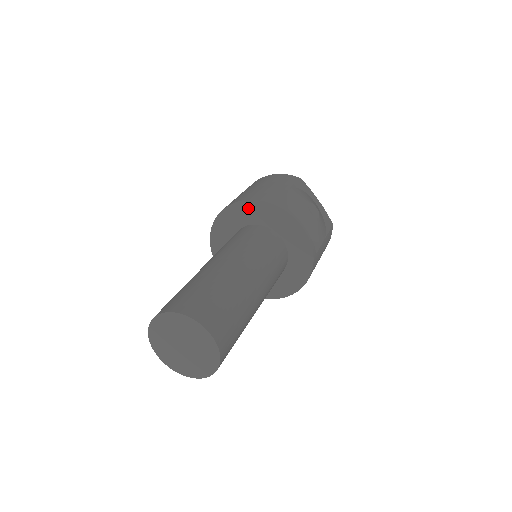
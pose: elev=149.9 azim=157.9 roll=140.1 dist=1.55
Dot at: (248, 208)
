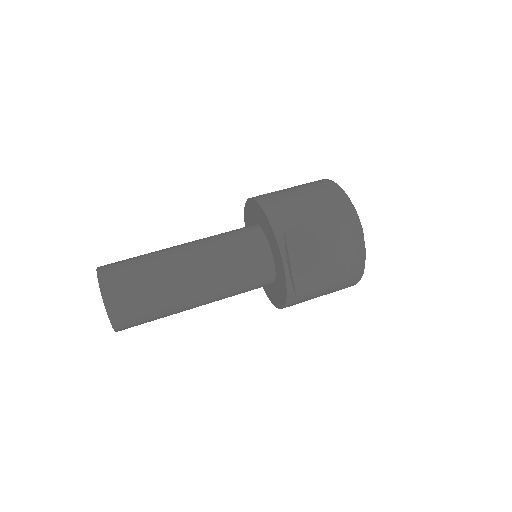
Dot at: (262, 215)
